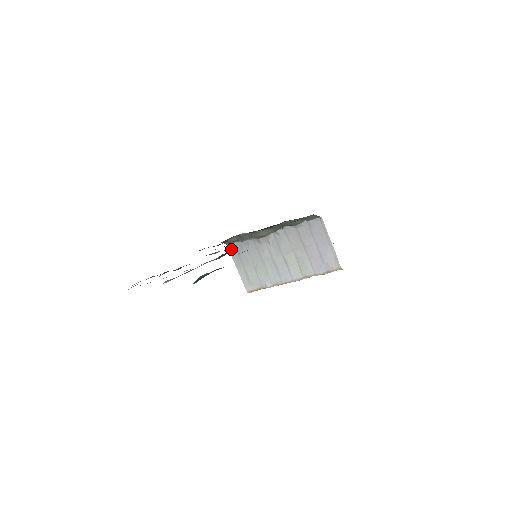
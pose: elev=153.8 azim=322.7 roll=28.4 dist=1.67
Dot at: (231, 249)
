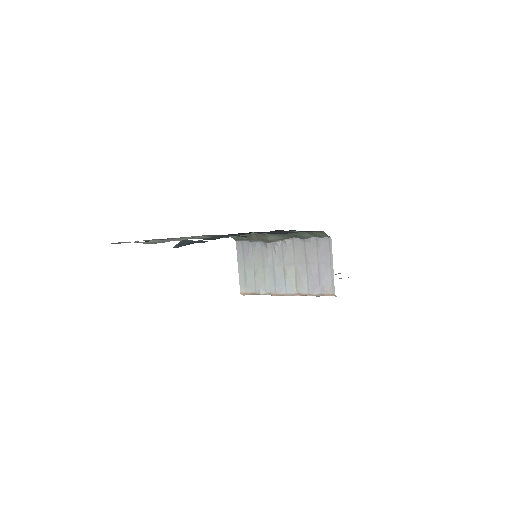
Dot at: occluded
